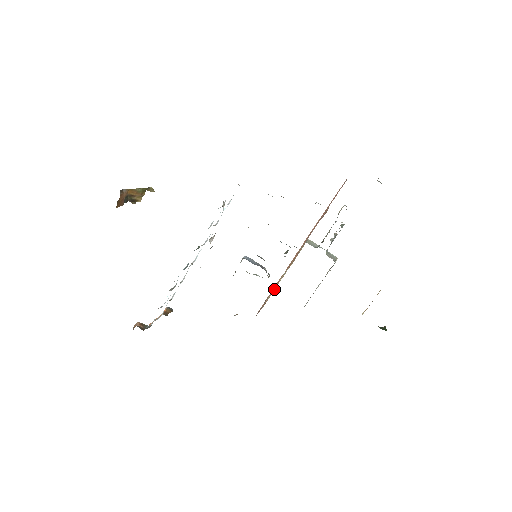
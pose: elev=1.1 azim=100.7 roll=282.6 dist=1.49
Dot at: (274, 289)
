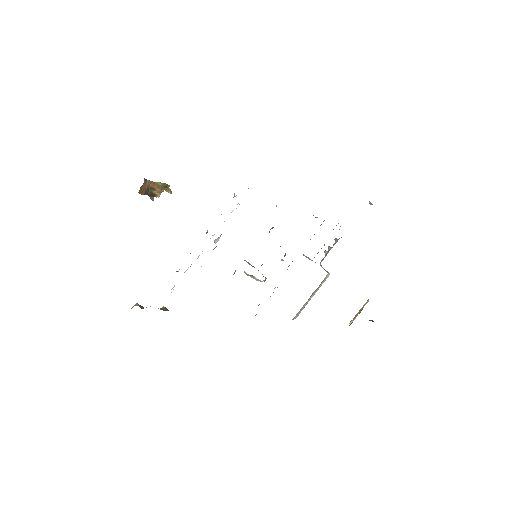
Dot at: occluded
